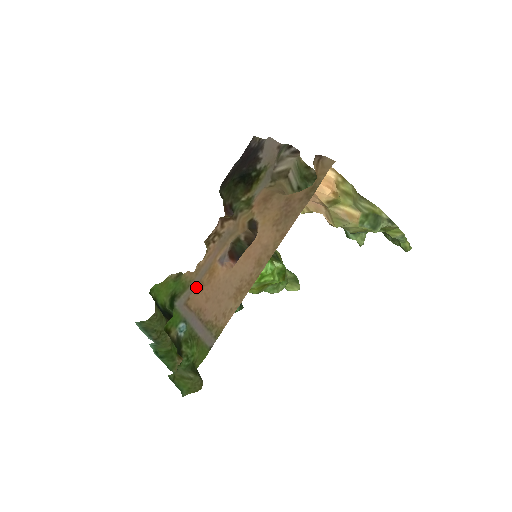
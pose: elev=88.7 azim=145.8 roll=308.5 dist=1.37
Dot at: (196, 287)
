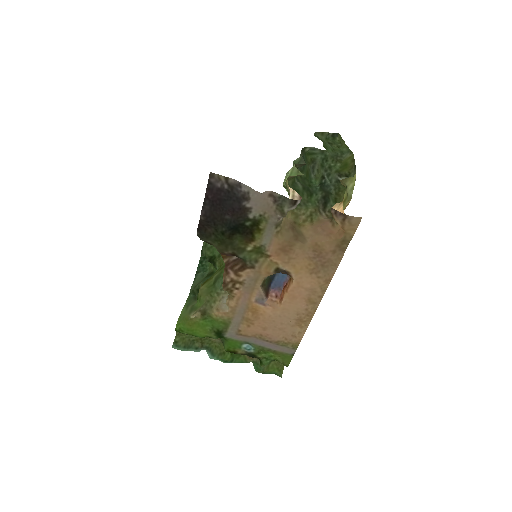
Dot at: (242, 323)
